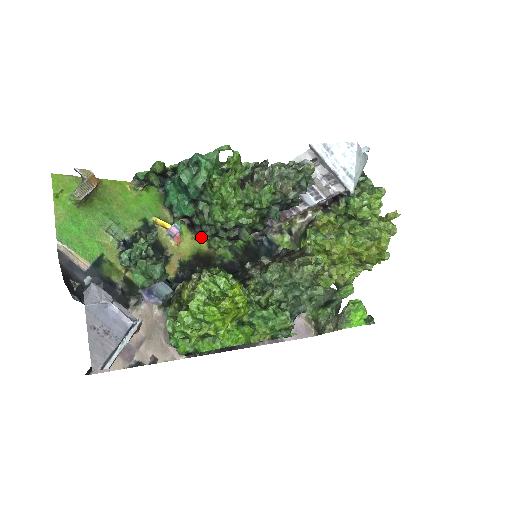
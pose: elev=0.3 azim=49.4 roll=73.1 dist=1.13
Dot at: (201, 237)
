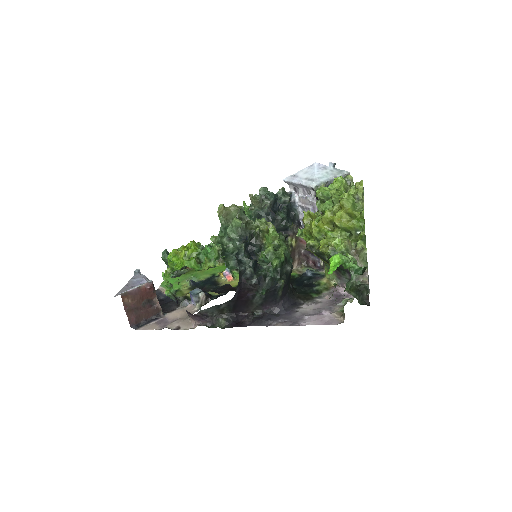
Dot at: occluded
